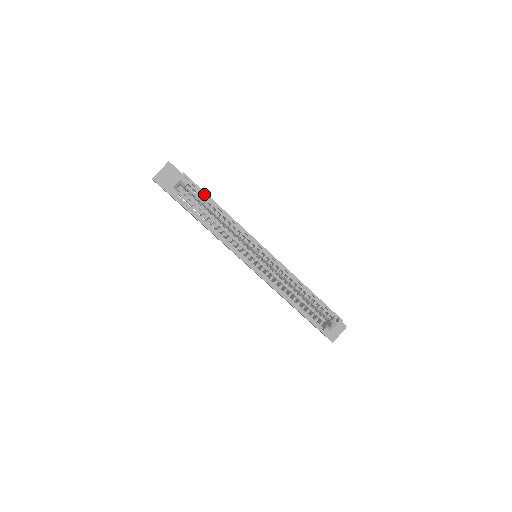
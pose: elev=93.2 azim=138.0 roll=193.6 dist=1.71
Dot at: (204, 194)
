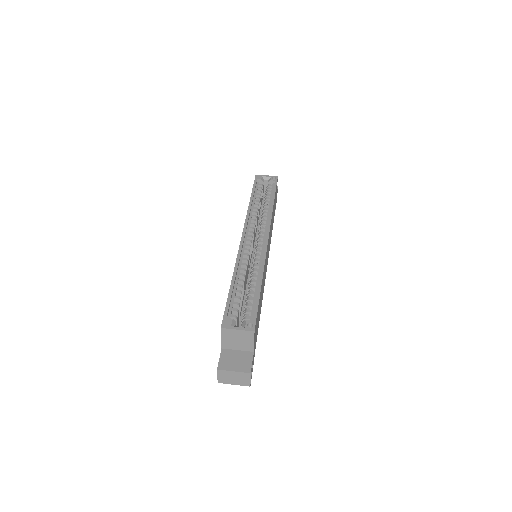
Dot at: (274, 189)
